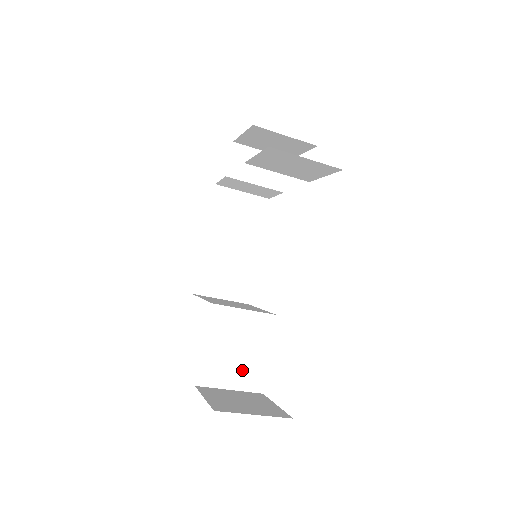
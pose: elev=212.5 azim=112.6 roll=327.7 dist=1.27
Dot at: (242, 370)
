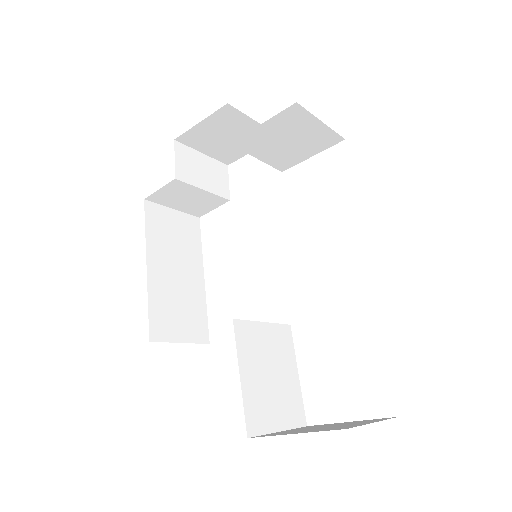
Dot at: (282, 401)
